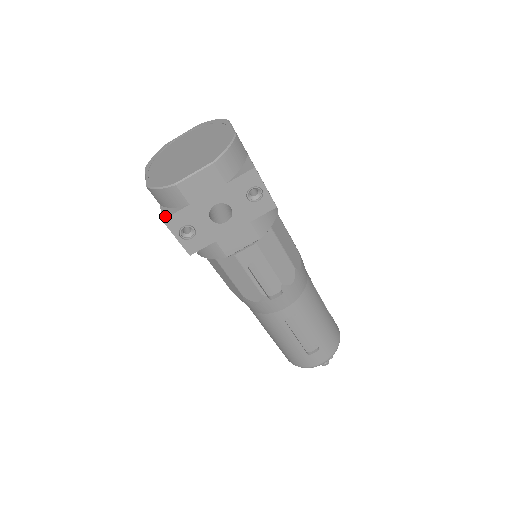
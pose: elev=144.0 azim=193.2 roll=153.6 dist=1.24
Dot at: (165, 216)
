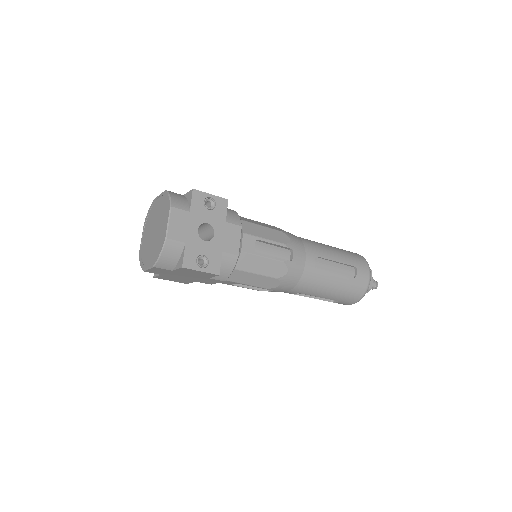
Dot at: (181, 265)
